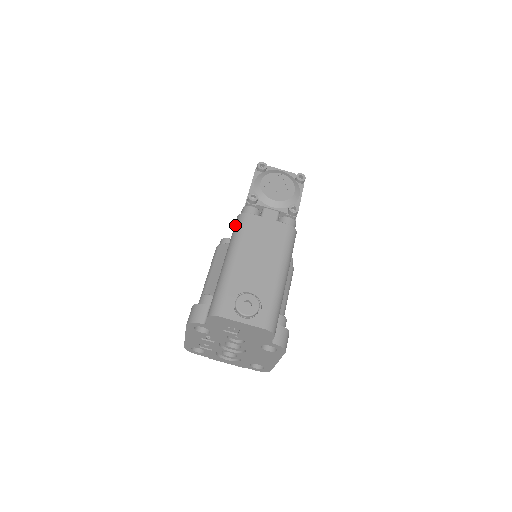
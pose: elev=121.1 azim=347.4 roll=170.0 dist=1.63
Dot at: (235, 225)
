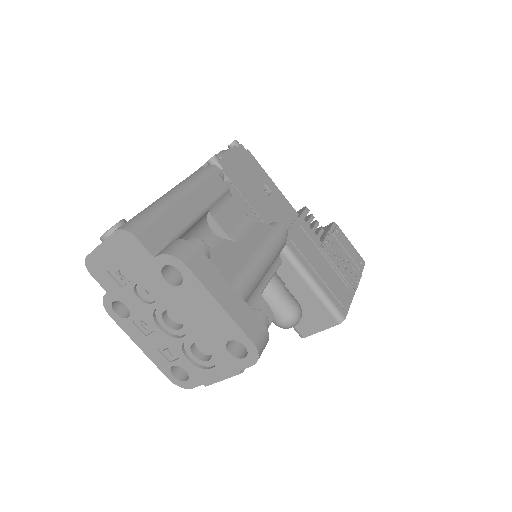
Dot at: occluded
